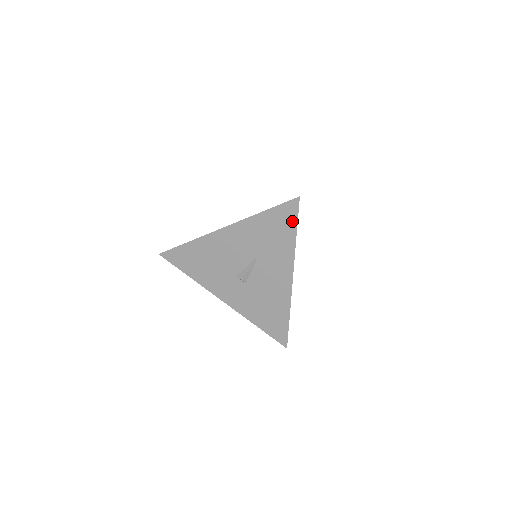
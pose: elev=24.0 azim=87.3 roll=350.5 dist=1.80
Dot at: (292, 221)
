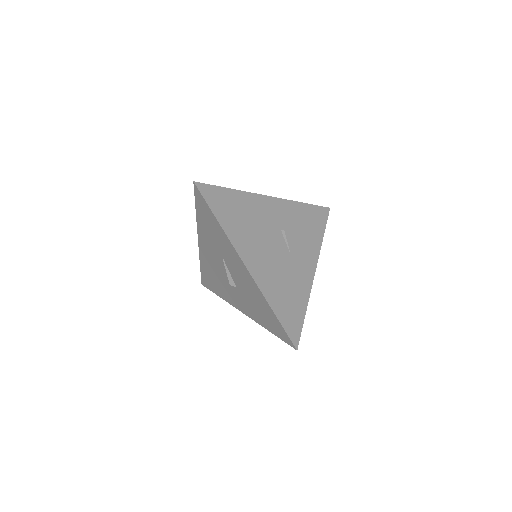
Dot at: (207, 208)
